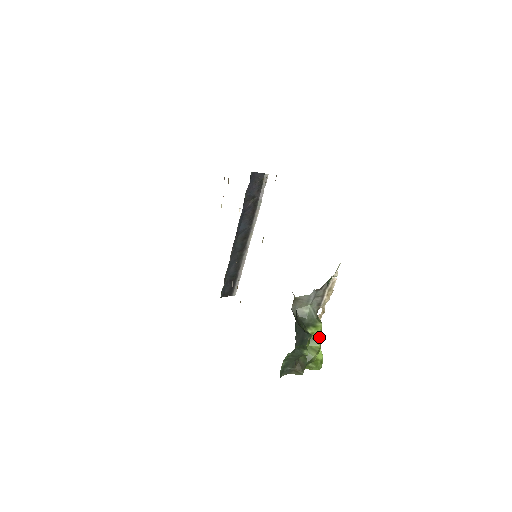
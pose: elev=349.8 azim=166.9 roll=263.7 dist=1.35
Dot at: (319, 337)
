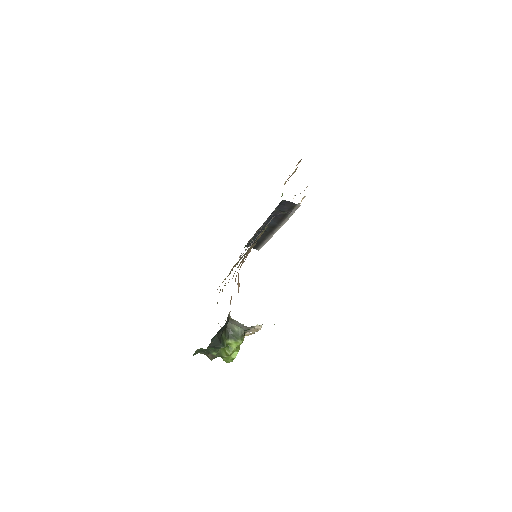
Dot at: (235, 348)
